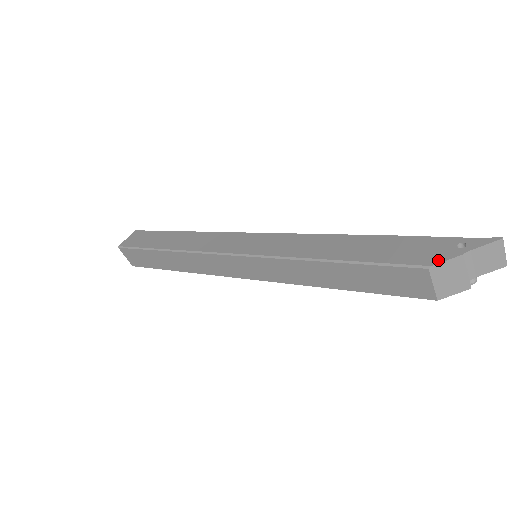
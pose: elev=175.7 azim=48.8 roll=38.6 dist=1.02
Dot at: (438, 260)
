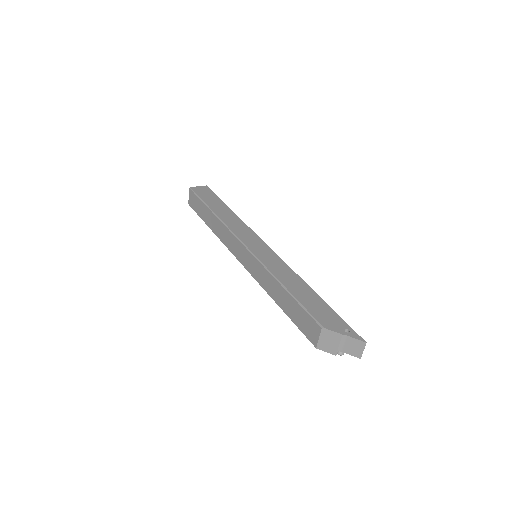
Dot at: (330, 328)
